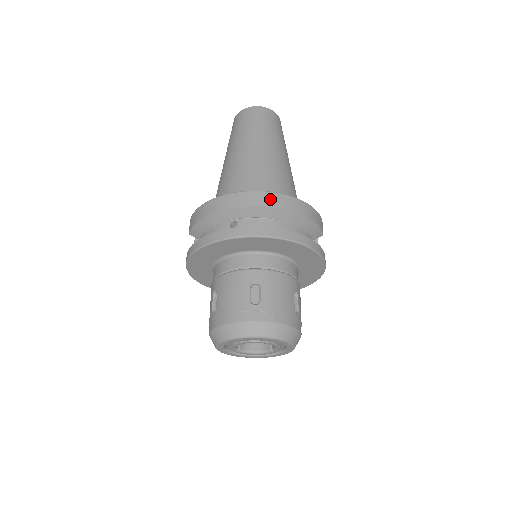
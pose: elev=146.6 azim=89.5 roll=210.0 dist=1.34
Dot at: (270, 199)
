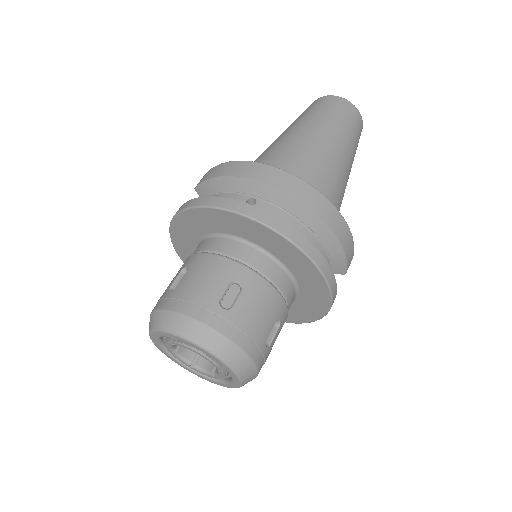
Dot at: (310, 196)
